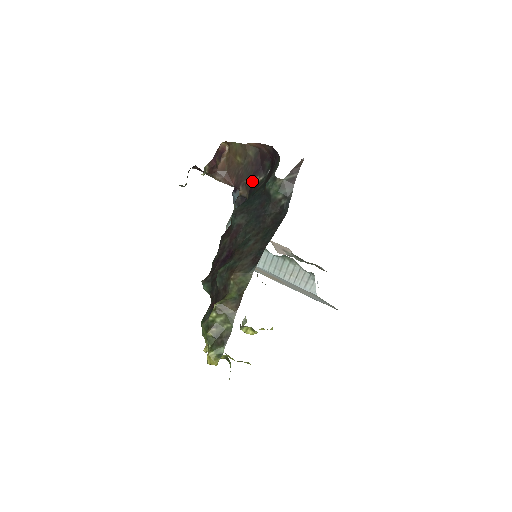
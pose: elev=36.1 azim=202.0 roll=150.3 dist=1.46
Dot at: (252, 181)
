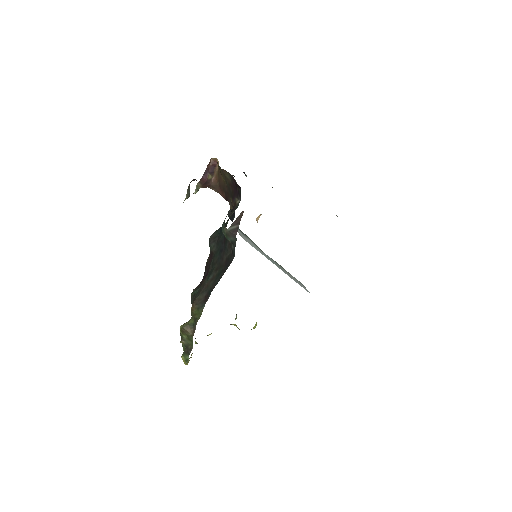
Dot at: (233, 201)
